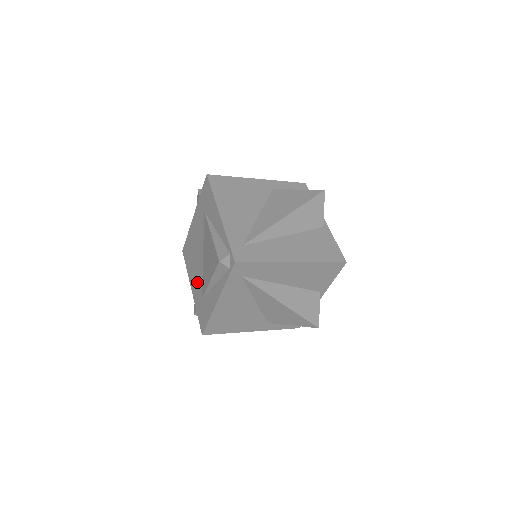
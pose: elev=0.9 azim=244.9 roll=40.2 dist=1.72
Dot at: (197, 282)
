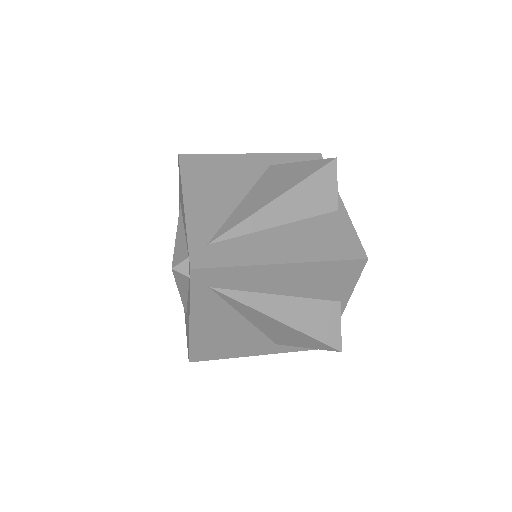
Dot at: occluded
